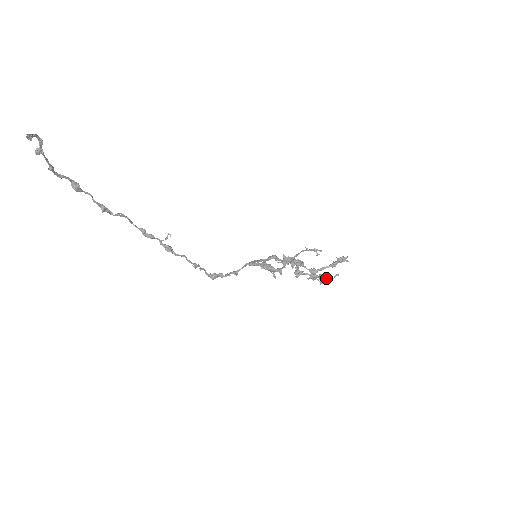
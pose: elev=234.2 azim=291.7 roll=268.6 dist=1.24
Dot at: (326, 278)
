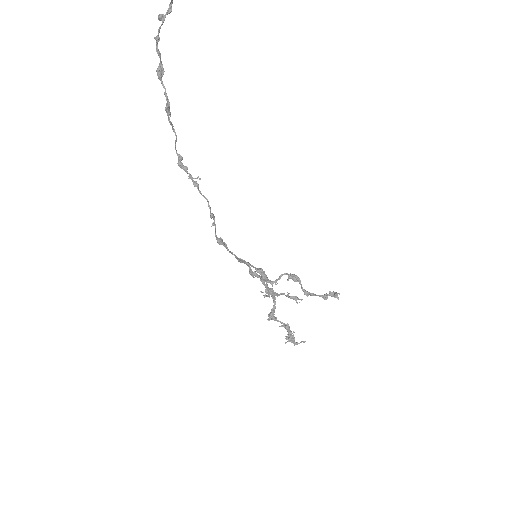
Dot at: (294, 338)
